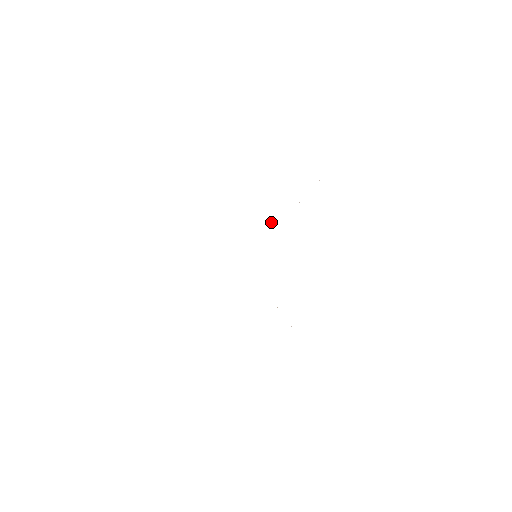
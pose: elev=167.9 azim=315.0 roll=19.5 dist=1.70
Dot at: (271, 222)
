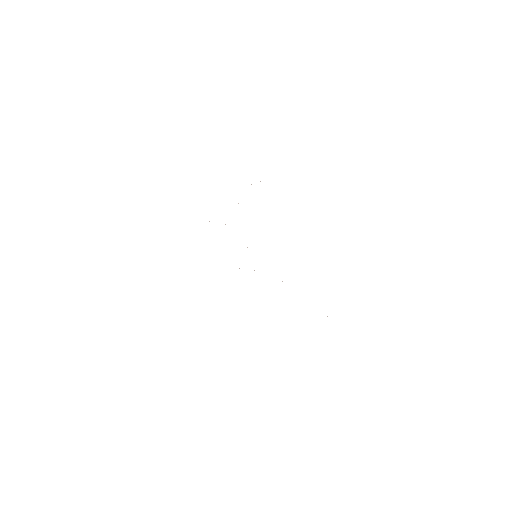
Dot at: occluded
